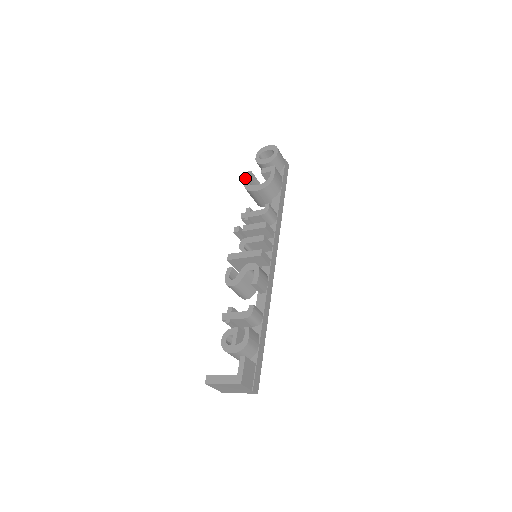
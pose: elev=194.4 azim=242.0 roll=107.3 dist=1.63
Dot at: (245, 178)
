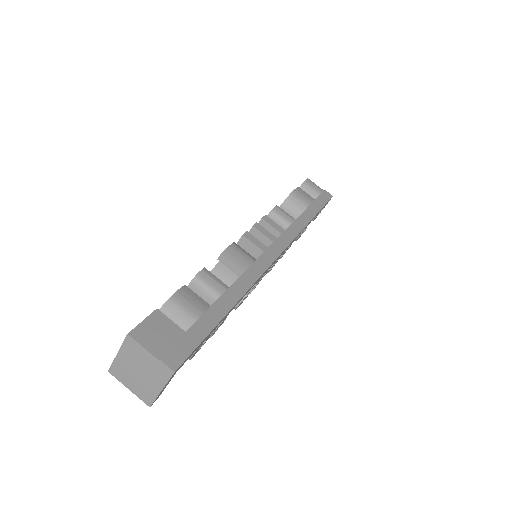
Dot at: occluded
